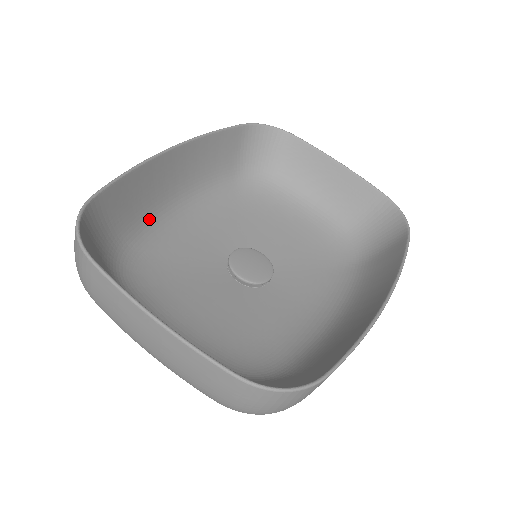
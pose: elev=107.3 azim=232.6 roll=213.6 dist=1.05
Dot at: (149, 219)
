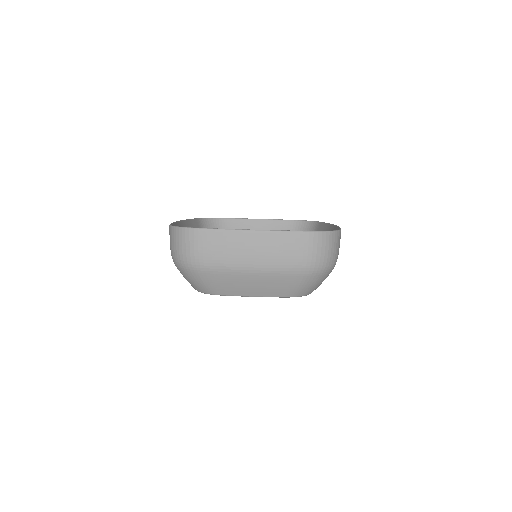
Dot at: occluded
